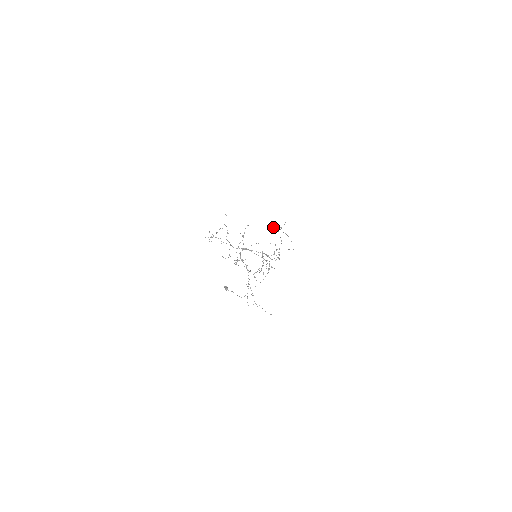
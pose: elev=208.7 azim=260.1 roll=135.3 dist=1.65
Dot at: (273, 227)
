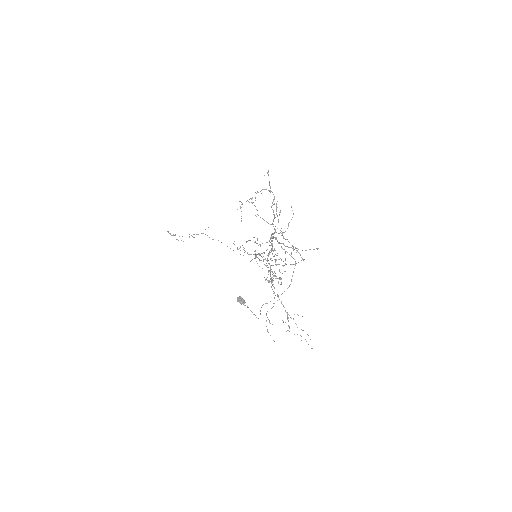
Dot at: (175, 234)
